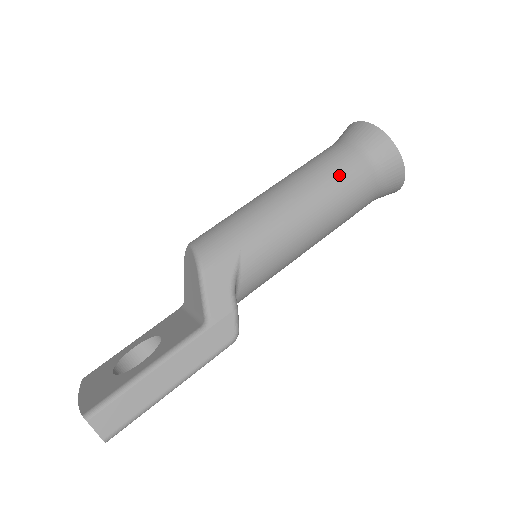
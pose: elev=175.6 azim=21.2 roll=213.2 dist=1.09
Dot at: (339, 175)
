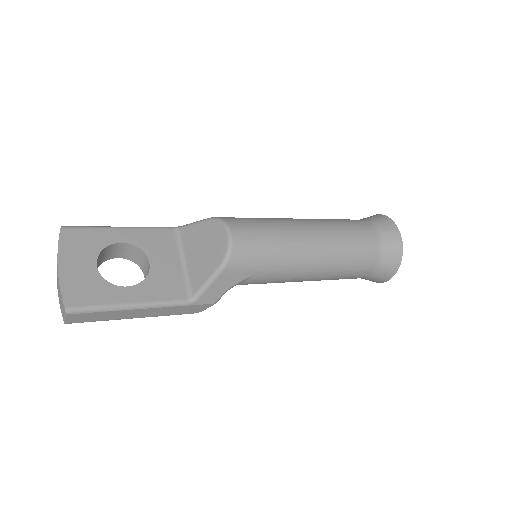
Dot at: (352, 267)
